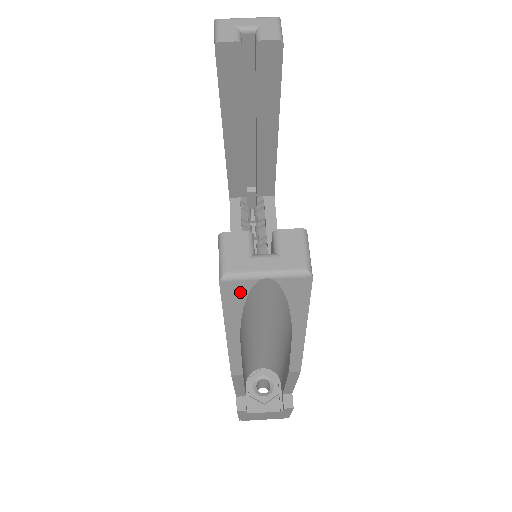
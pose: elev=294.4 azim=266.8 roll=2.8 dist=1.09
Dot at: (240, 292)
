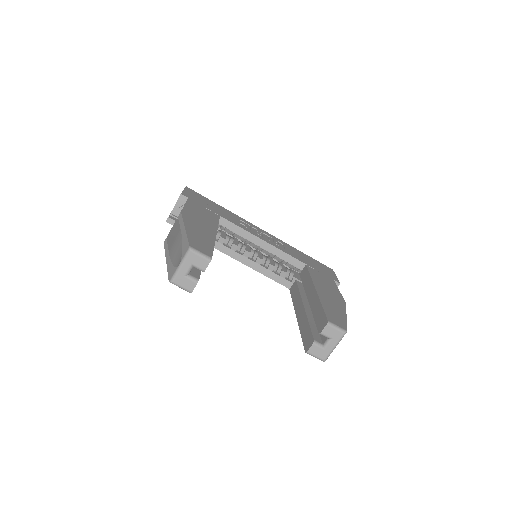
Dot at: occluded
